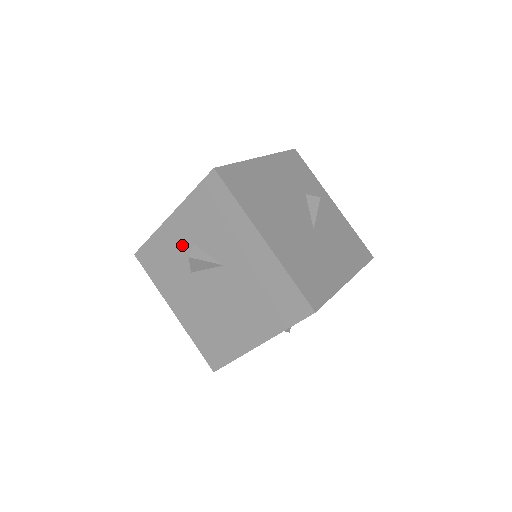
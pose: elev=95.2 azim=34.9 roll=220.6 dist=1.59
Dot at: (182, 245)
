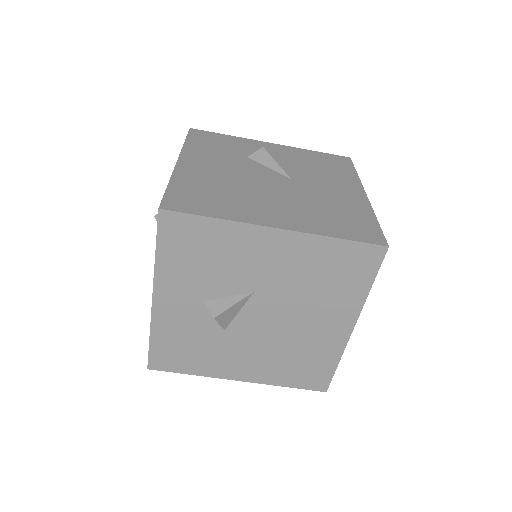
Dot at: (192, 314)
